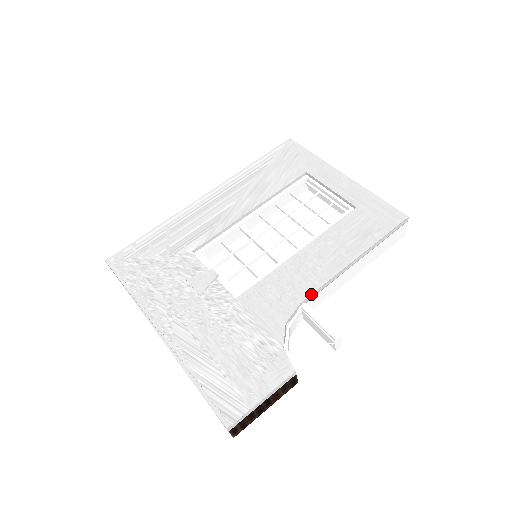
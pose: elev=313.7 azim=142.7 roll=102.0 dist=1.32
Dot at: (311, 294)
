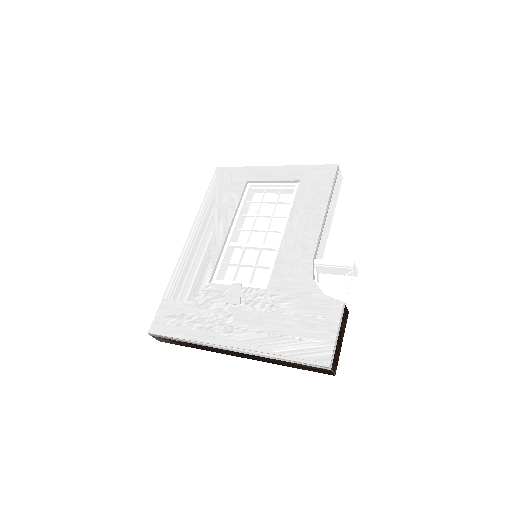
Dot at: (315, 251)
